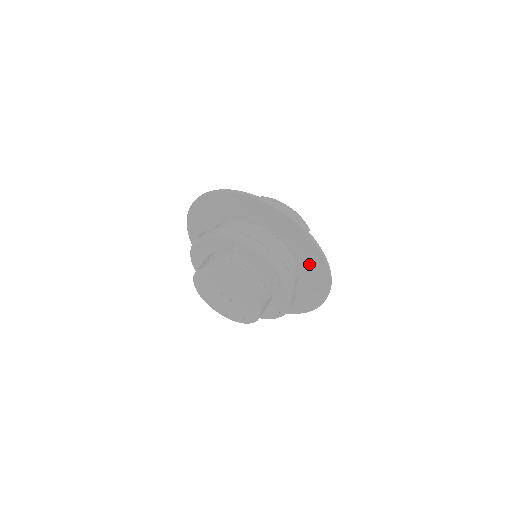
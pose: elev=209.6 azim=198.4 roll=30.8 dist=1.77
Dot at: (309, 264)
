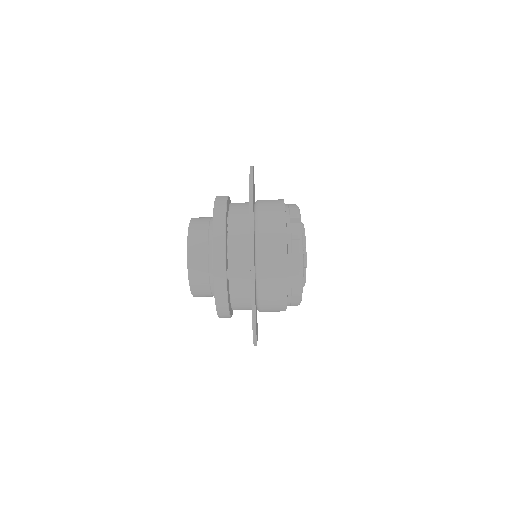
Dot at: occluded
